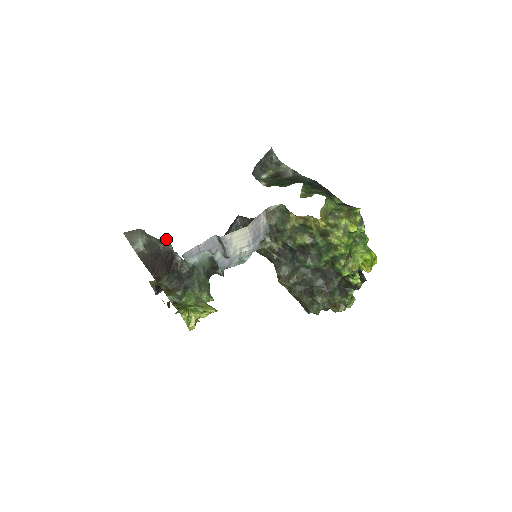
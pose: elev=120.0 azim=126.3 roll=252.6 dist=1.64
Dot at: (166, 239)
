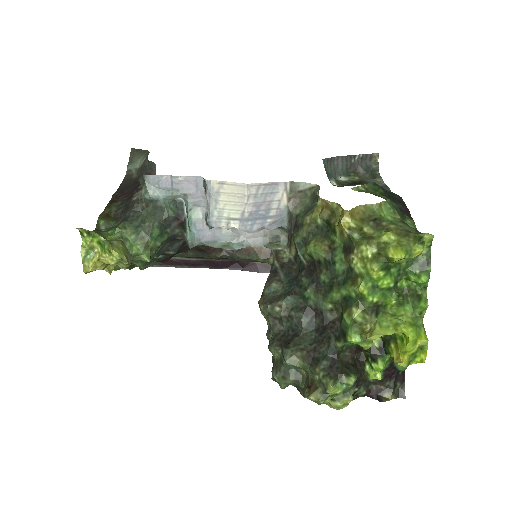
Dot at: occluded
